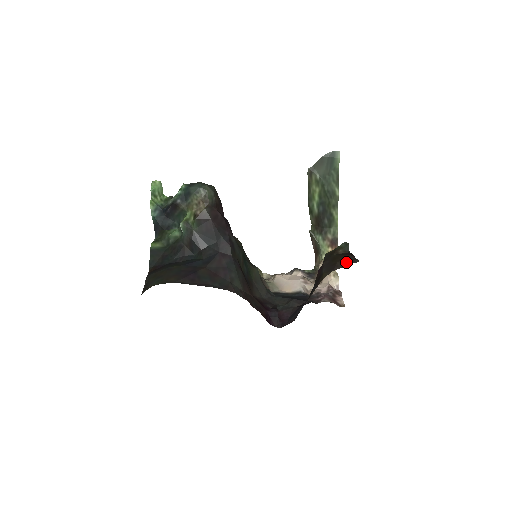
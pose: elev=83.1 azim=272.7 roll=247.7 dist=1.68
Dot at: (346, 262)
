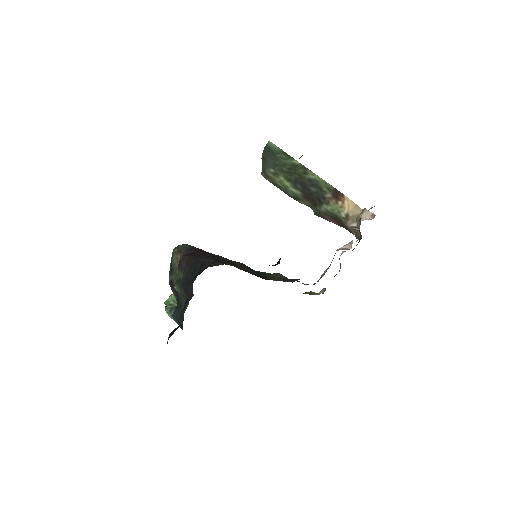
Dot at: occluded
